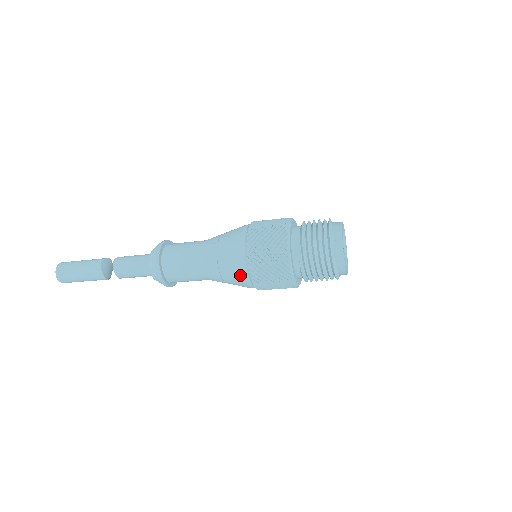
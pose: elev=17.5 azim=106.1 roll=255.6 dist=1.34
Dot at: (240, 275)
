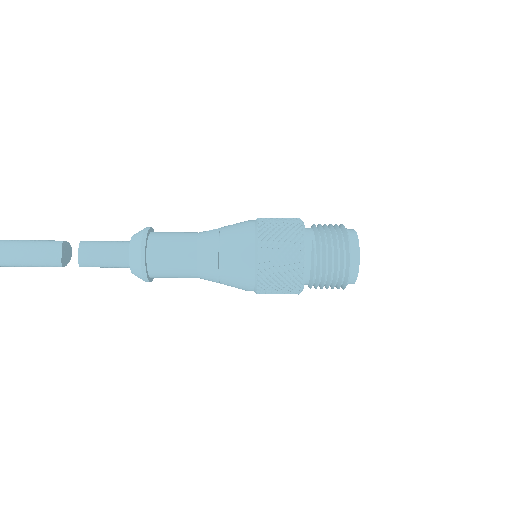
Dot at: (245, 244)
